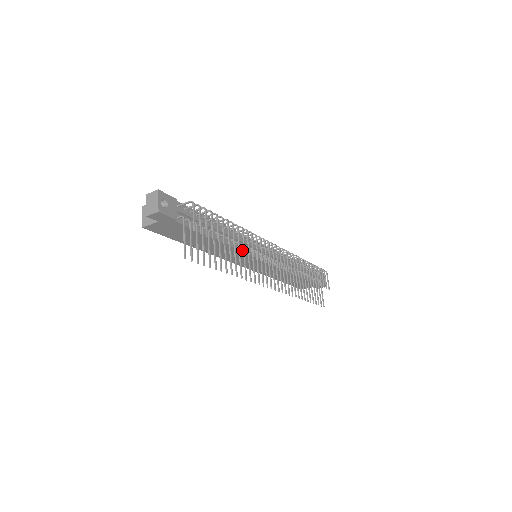
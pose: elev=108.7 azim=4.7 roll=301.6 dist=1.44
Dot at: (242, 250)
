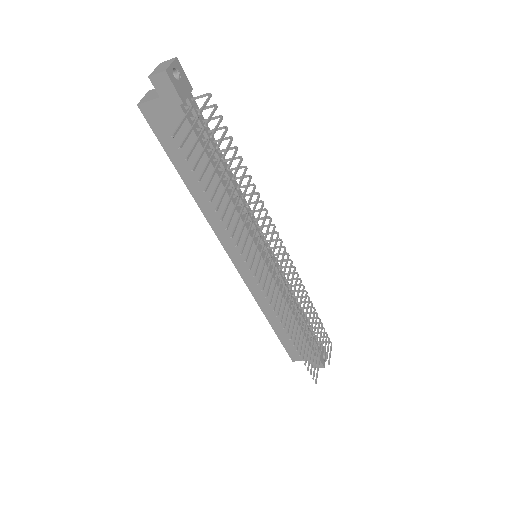
Dot at: occluded
